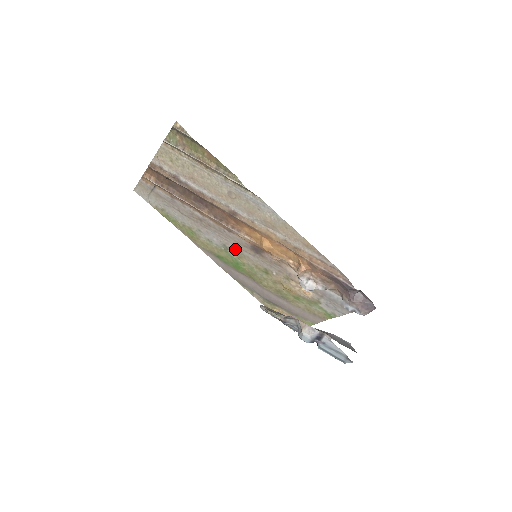
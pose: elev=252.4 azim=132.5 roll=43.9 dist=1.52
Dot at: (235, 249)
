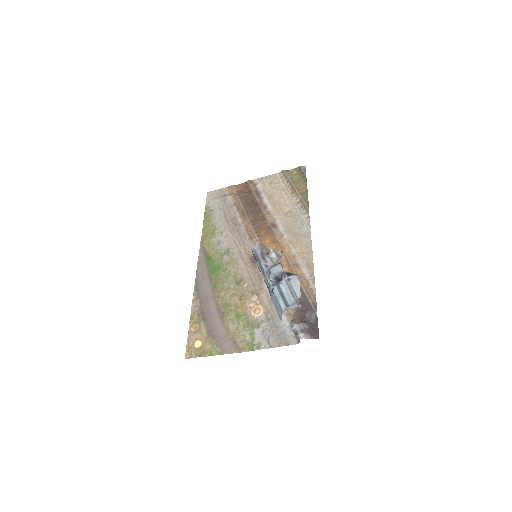
Dot at: (234, 255)
